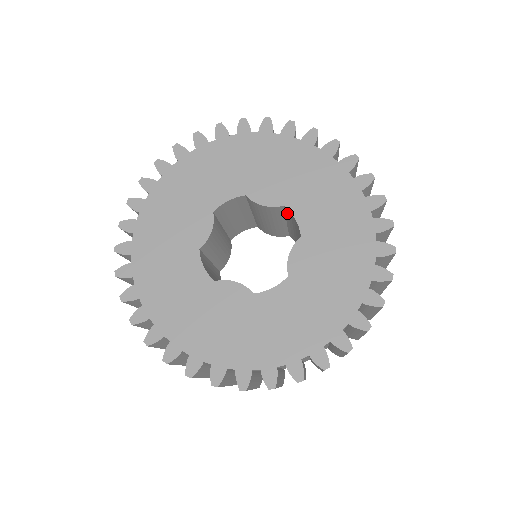
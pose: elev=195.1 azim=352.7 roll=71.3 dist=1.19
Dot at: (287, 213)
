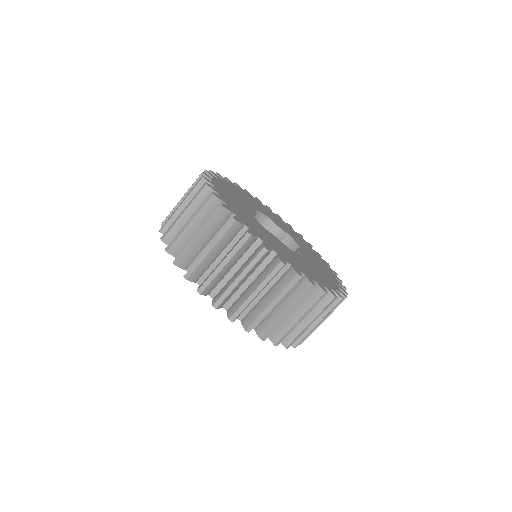
Dot at: (283, 242)
